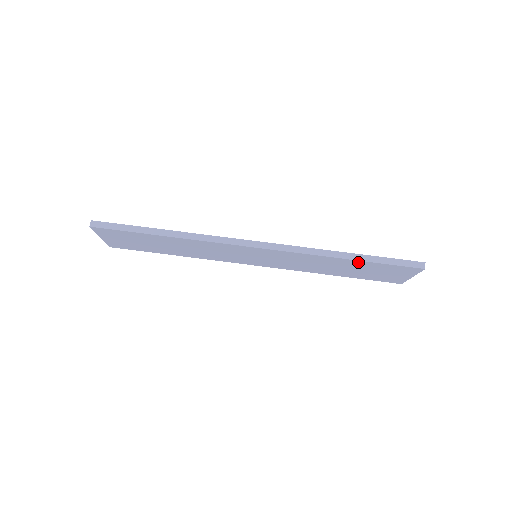
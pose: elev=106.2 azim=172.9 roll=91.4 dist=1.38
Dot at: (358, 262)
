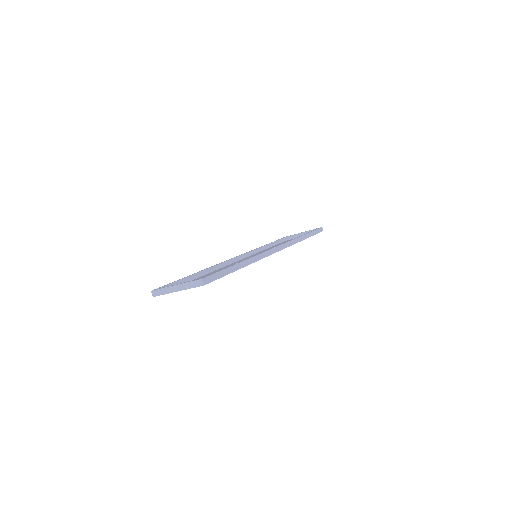
Dot at: occluded
